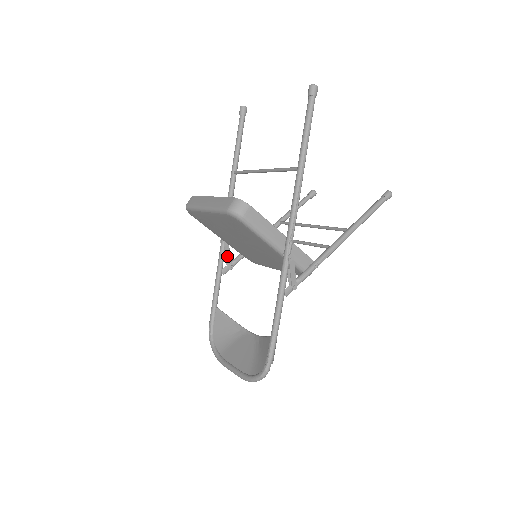
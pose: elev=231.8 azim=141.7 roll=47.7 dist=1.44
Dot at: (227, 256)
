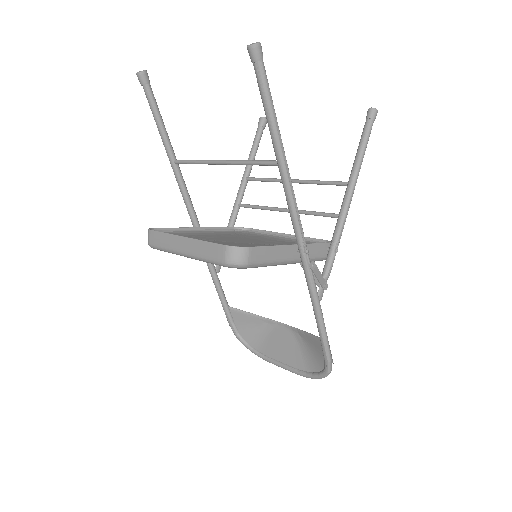
Dot at: occluded
